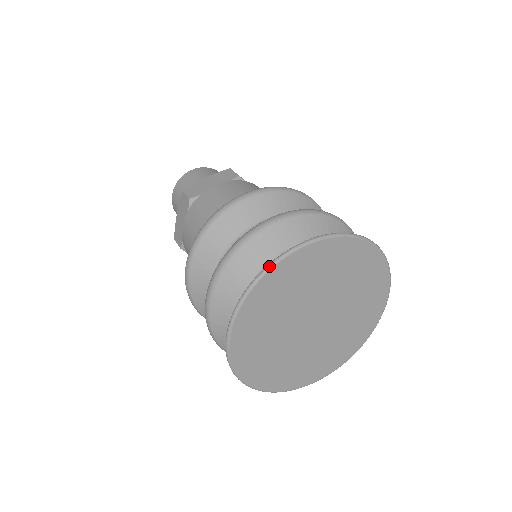
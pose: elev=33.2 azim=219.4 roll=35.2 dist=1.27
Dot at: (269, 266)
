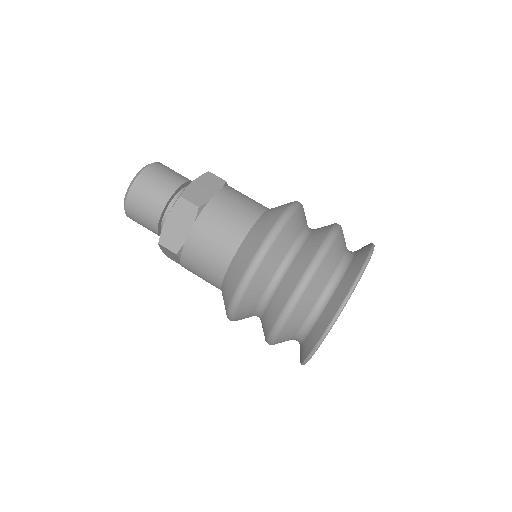
Dot at: (360, 277)
